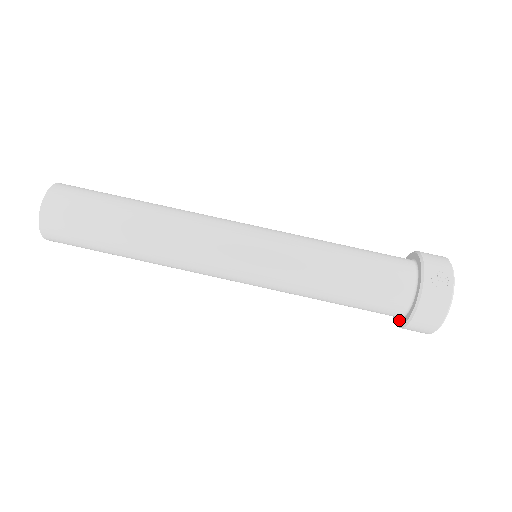
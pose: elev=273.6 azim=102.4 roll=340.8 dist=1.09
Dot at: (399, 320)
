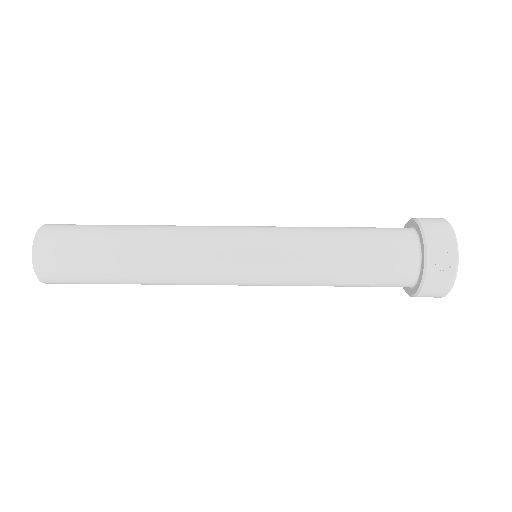
Dot at: occluded
